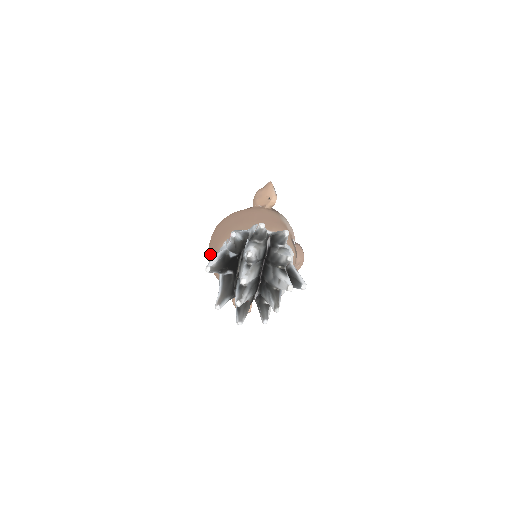
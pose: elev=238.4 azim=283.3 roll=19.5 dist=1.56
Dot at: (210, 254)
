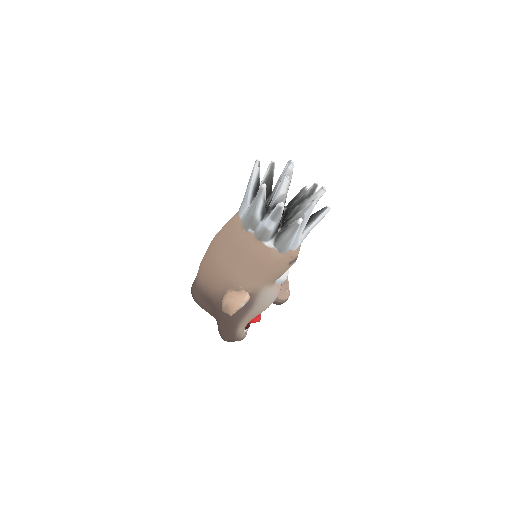
Dot at: (218, 234)
